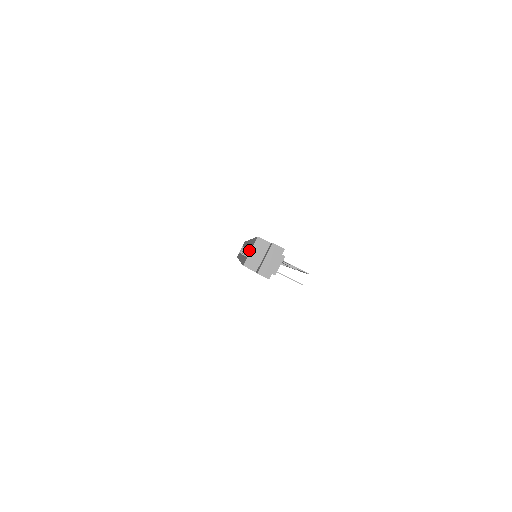
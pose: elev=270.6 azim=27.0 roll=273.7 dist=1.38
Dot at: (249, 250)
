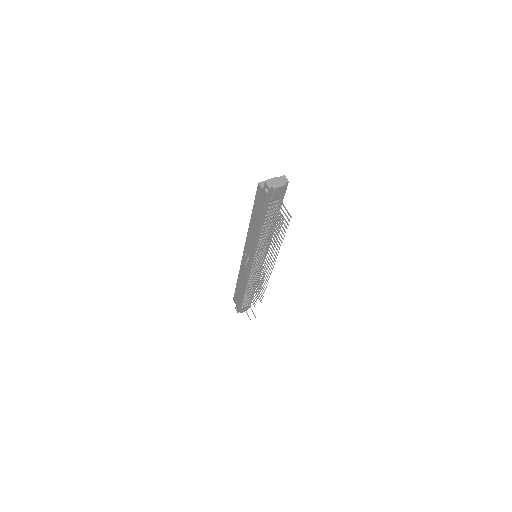
Dot at: occluded
